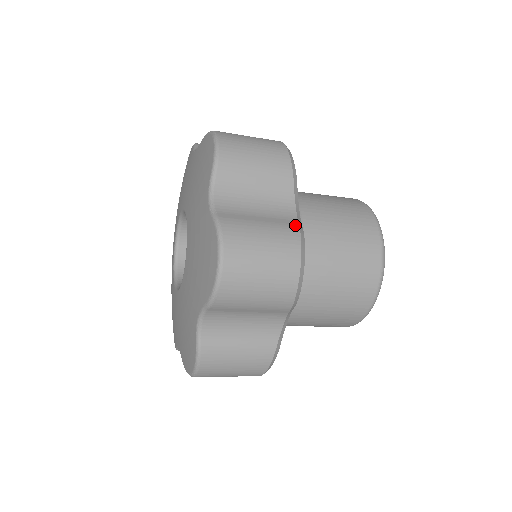
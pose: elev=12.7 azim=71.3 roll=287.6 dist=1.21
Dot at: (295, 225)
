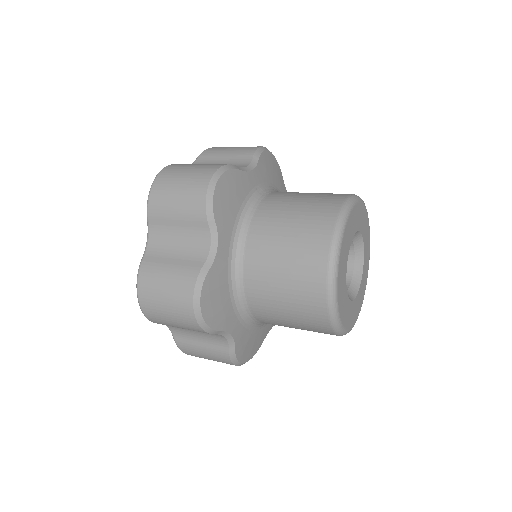
Dot at: (198, 268)
